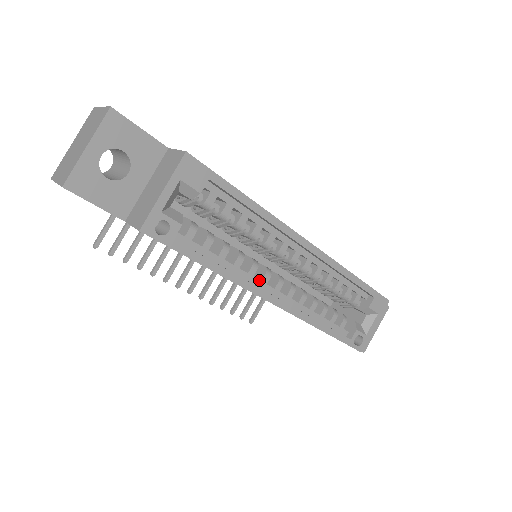
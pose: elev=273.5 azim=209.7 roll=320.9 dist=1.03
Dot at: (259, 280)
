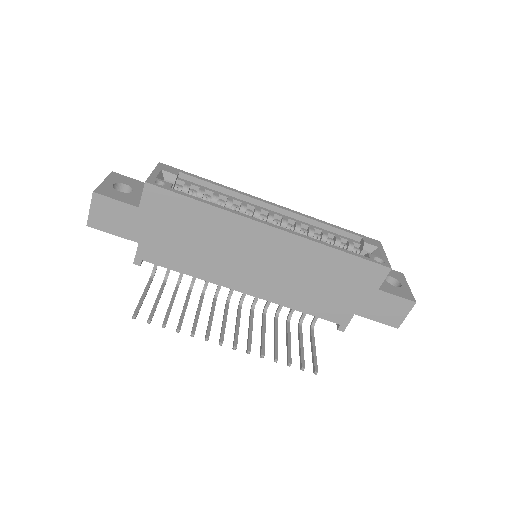
Dot at: occluded
